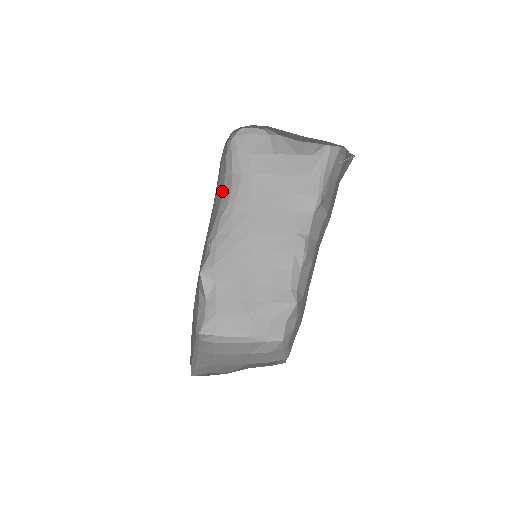
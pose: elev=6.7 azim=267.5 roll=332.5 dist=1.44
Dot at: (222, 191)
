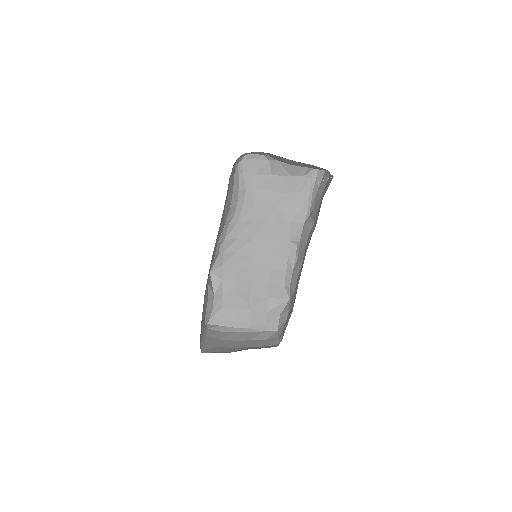
Dot at: (230, 203)
